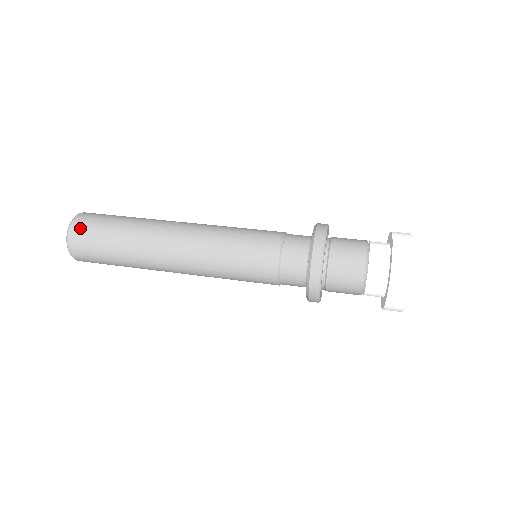
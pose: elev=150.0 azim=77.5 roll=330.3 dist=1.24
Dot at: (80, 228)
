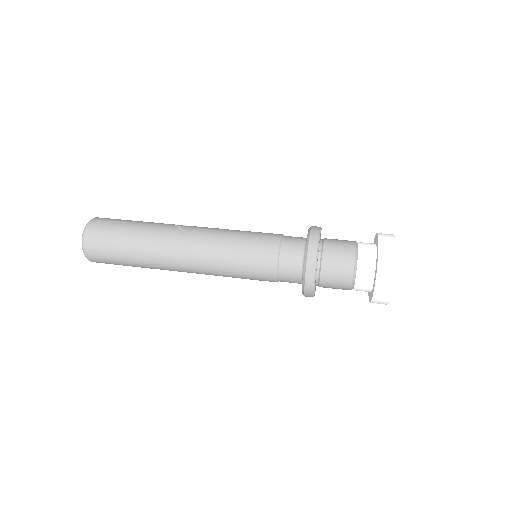
Dot at: (93, 245)
